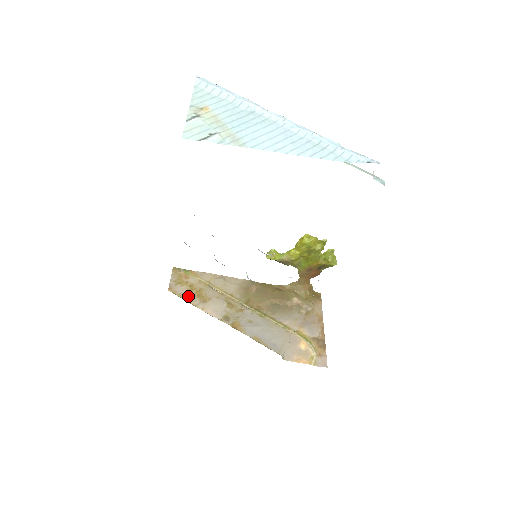
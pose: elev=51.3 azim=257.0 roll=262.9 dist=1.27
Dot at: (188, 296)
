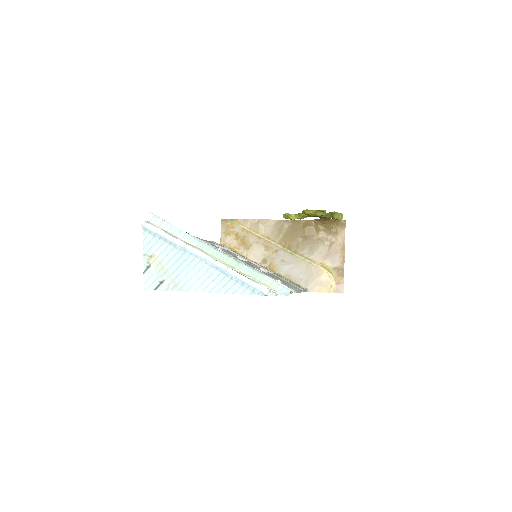
Dot at: (235, 245)
